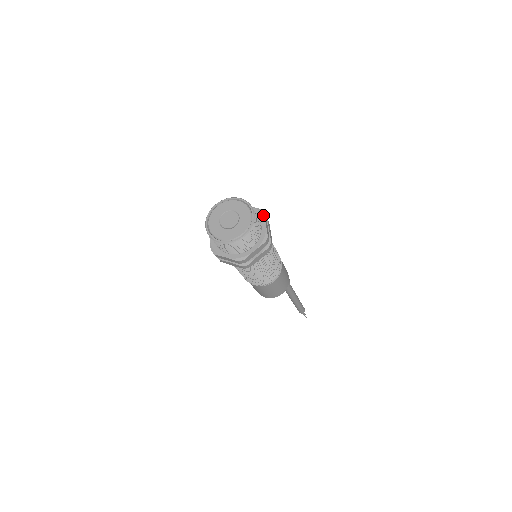
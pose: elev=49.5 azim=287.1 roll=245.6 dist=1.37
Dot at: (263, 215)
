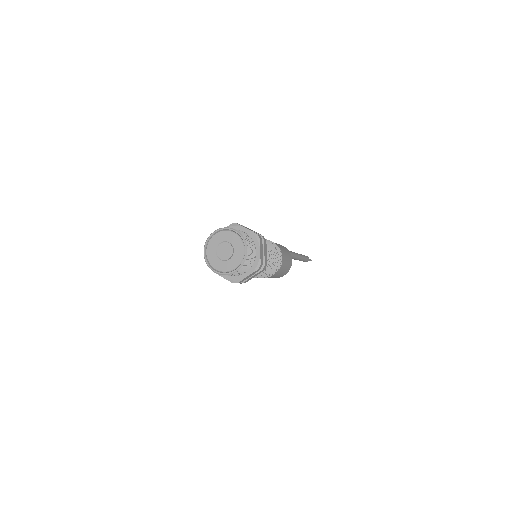
Dot at: (238, 225)
